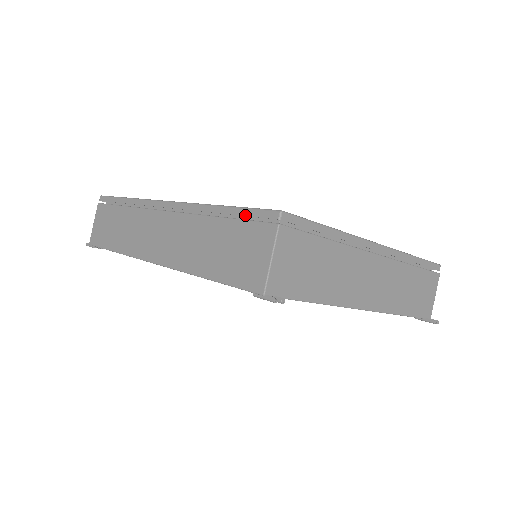
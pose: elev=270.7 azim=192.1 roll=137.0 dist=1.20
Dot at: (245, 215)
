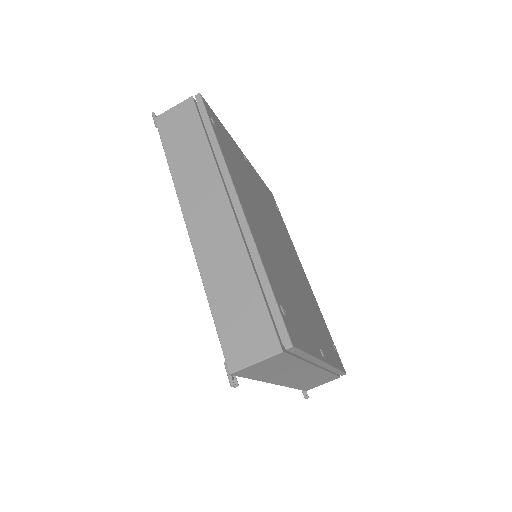
Dot at: (272, 310)
